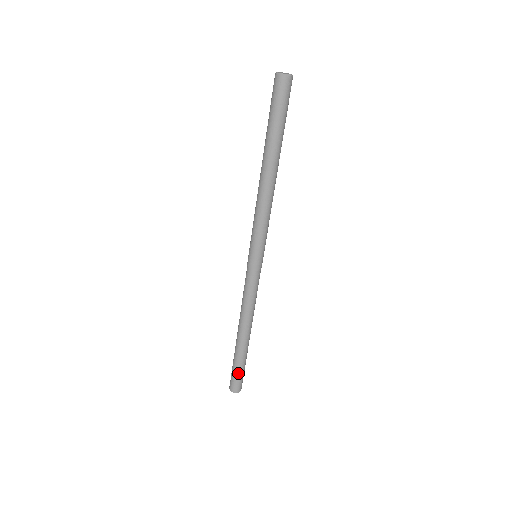
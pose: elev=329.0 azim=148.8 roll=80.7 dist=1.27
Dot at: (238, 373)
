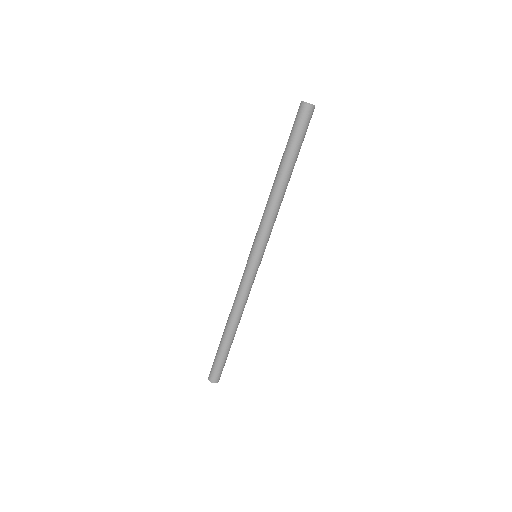
Dot at: (224, 364)
